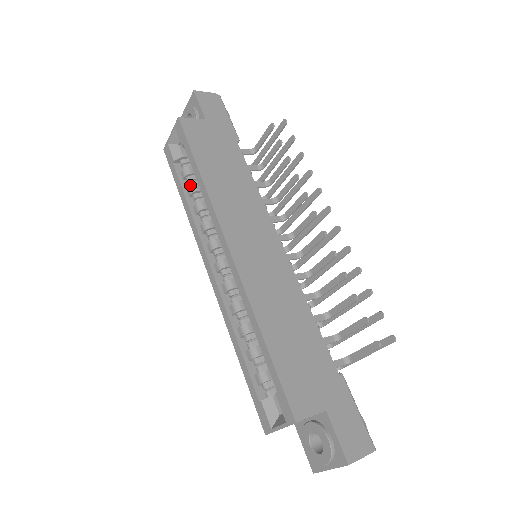
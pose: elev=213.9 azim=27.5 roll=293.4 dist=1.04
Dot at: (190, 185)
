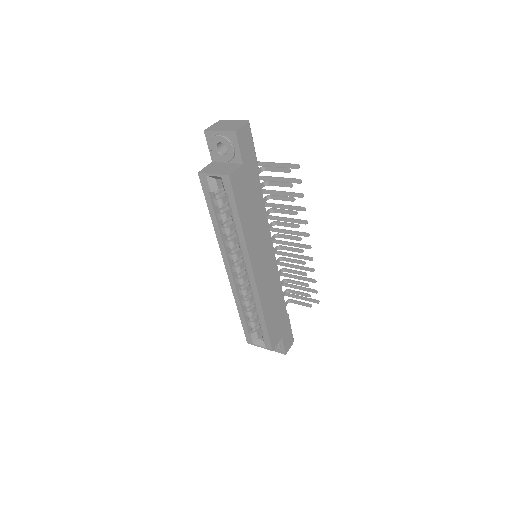
Dot at: (222, 214)
